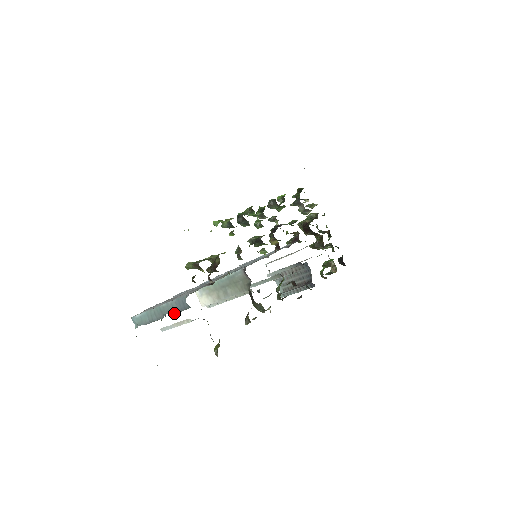
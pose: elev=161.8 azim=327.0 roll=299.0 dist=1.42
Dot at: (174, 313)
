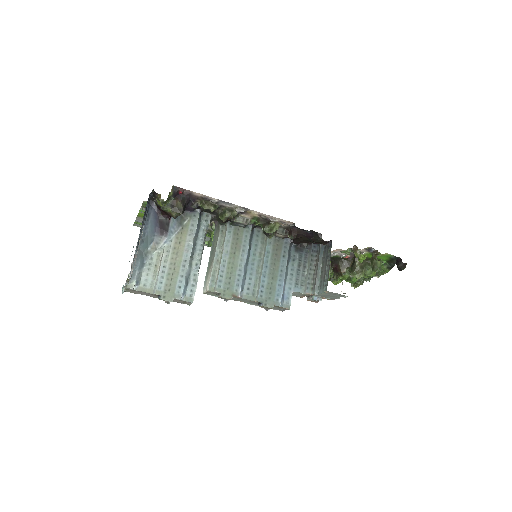
Dot at: occluded
